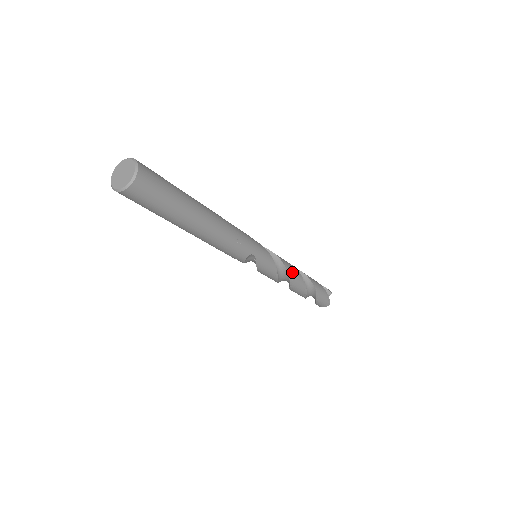
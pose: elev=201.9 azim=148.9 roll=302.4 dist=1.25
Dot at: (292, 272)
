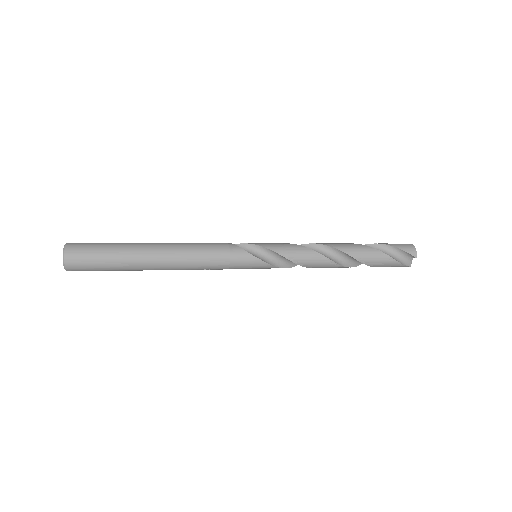
Dot at: (312, 264)
